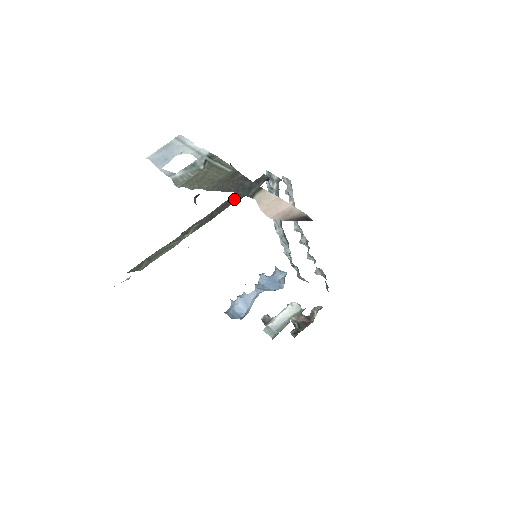
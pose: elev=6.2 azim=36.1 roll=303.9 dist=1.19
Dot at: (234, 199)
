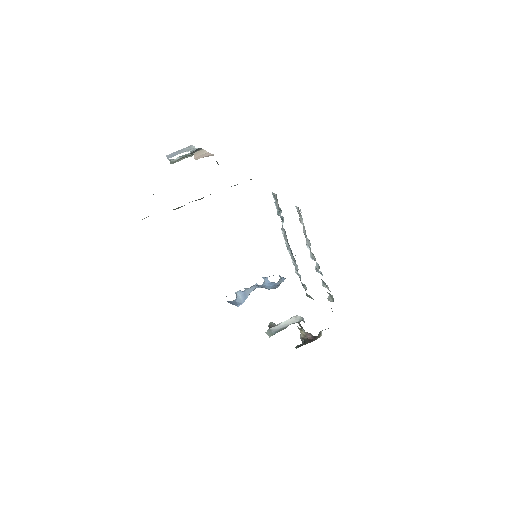
Dot at: occluded
